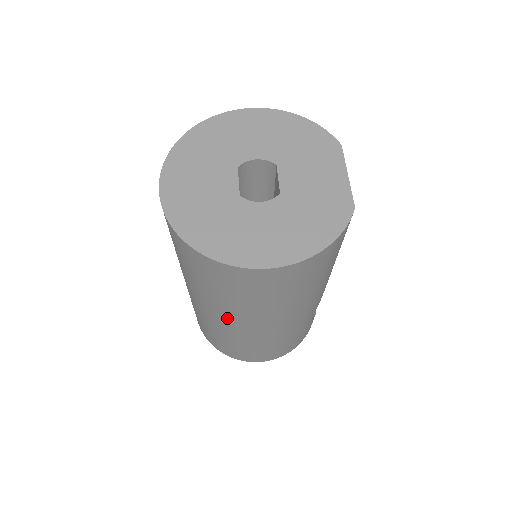
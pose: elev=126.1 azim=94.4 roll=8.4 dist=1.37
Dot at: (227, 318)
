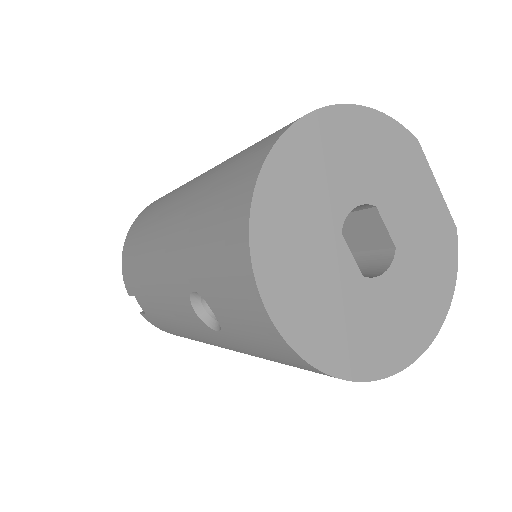
Dot at: occluded
